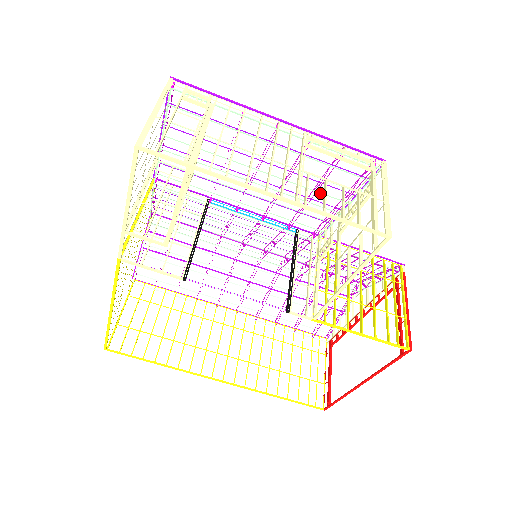
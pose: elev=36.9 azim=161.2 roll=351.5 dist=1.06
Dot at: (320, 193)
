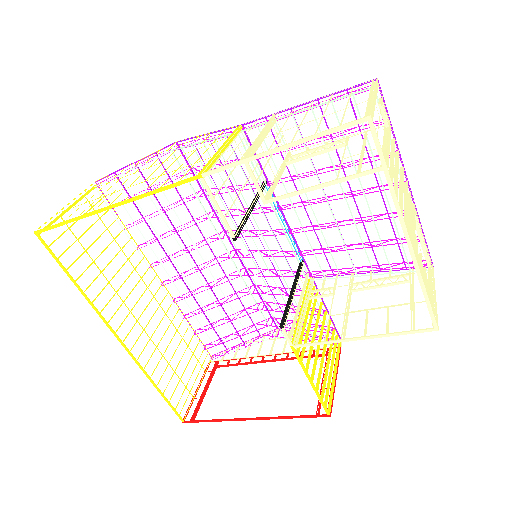
Dot at: (365, 251)
